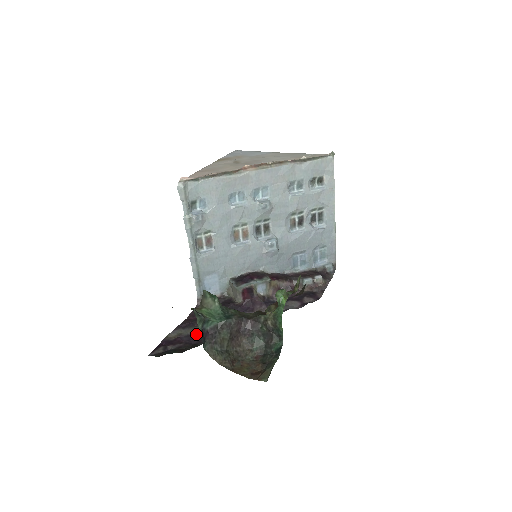
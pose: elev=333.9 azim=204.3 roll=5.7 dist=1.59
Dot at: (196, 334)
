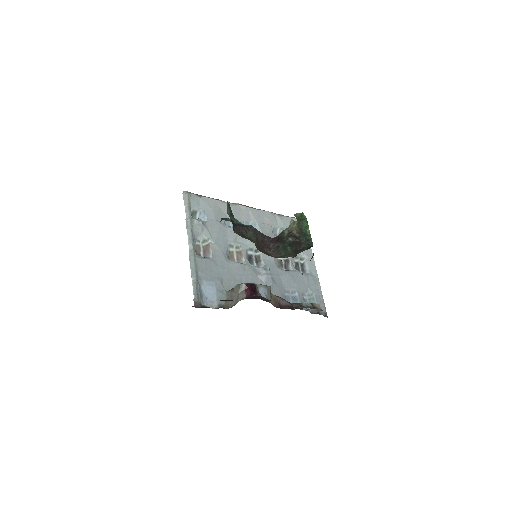
Dot at: occluded
